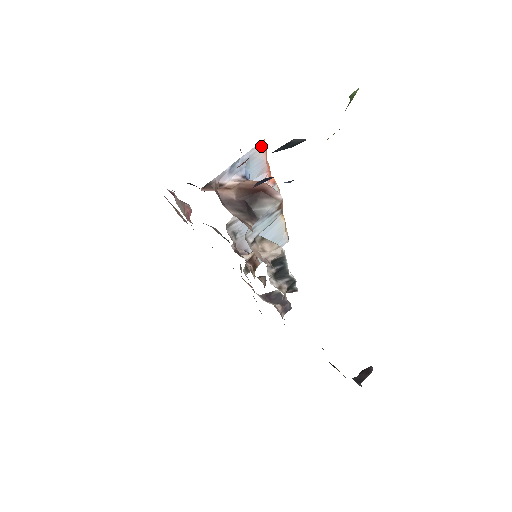
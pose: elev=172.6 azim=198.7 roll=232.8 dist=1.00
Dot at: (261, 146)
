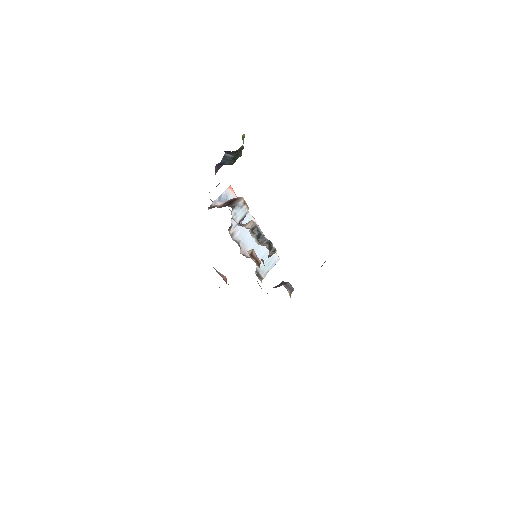
Dot at: (230, 188)
